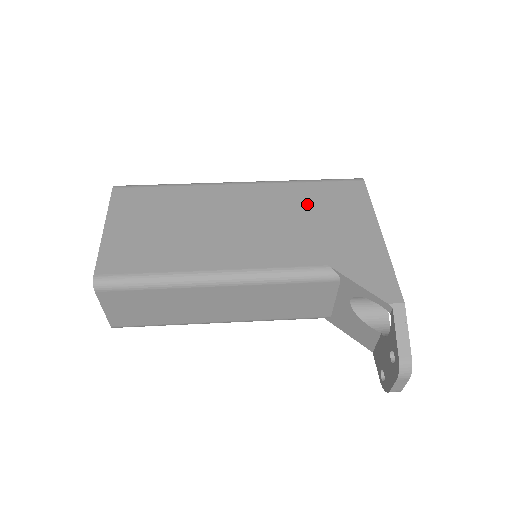
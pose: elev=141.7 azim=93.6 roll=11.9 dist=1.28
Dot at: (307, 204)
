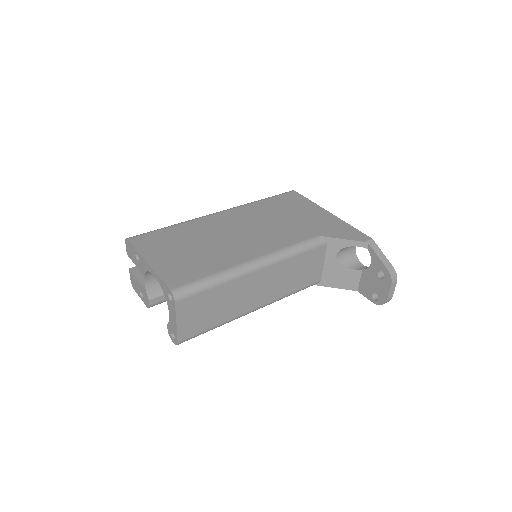
Dot at: (274, 211)
